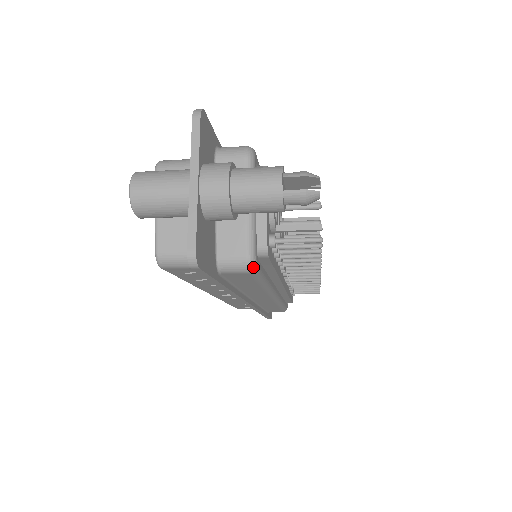
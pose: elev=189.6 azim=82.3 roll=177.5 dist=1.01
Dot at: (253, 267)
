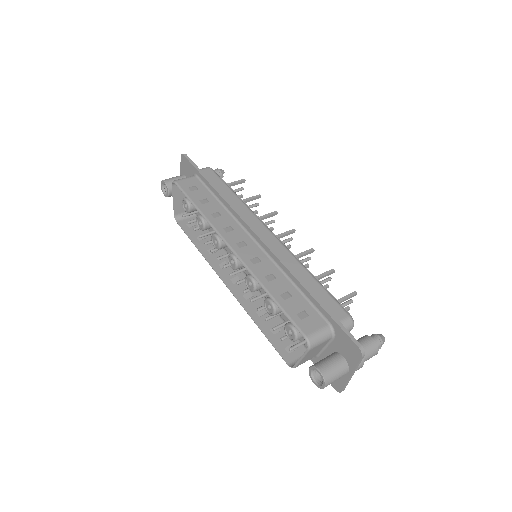
Dot at: occluded
